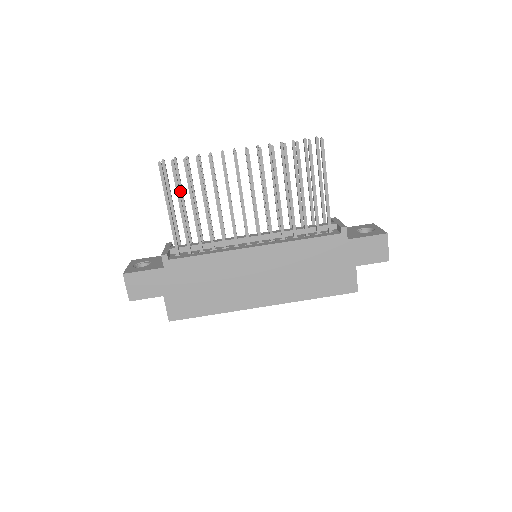
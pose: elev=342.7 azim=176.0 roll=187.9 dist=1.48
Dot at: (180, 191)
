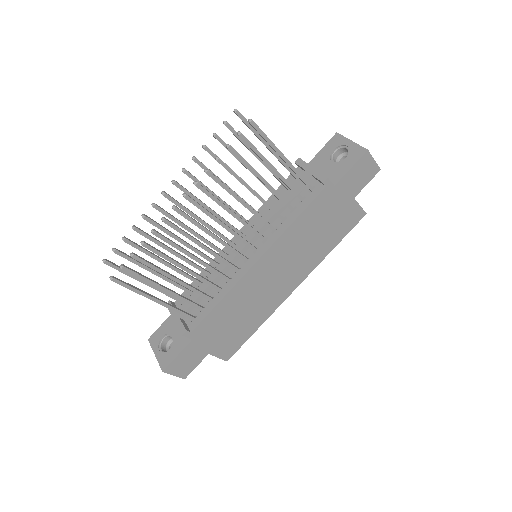
Dot at: (144, 268)
